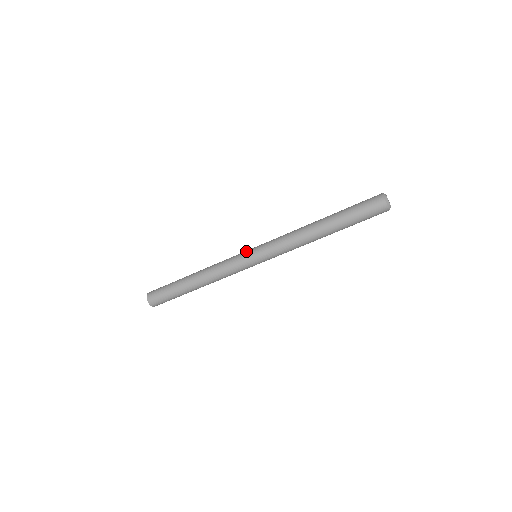
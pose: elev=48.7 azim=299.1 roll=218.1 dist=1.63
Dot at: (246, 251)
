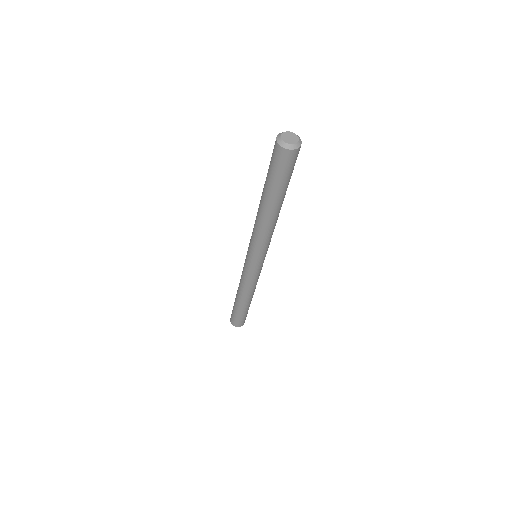
Dot at: (246, 263)
